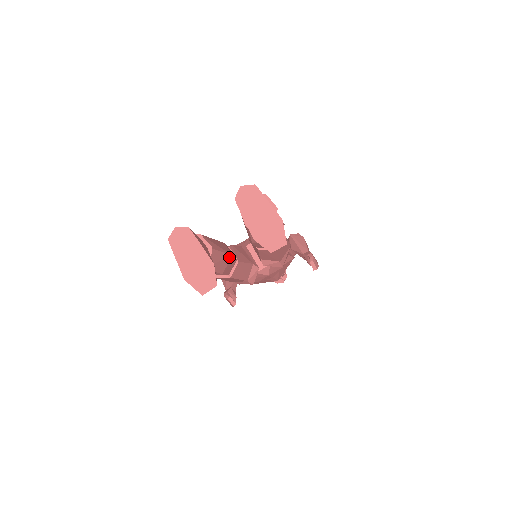
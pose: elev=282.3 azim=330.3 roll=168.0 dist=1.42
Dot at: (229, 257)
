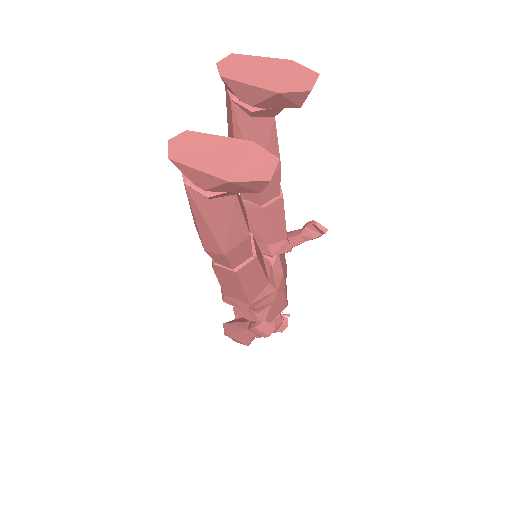
Dot at: (244, 209)
